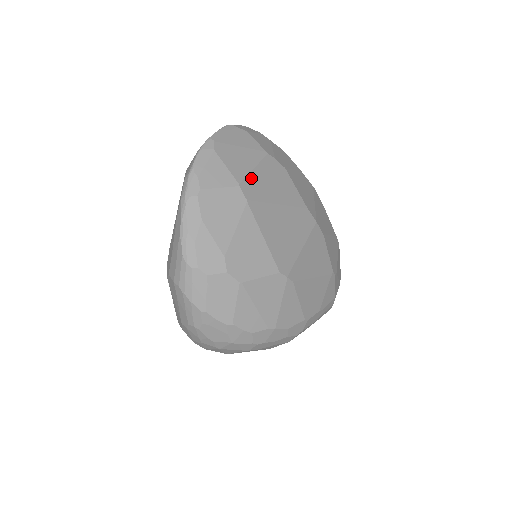
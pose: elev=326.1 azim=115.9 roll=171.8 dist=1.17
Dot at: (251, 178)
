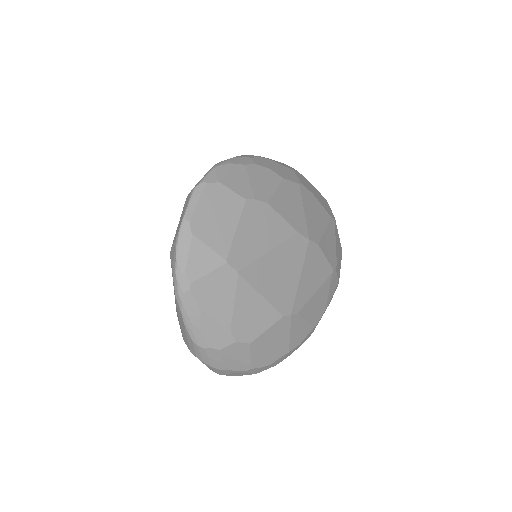
Dot at: (236, 244)
